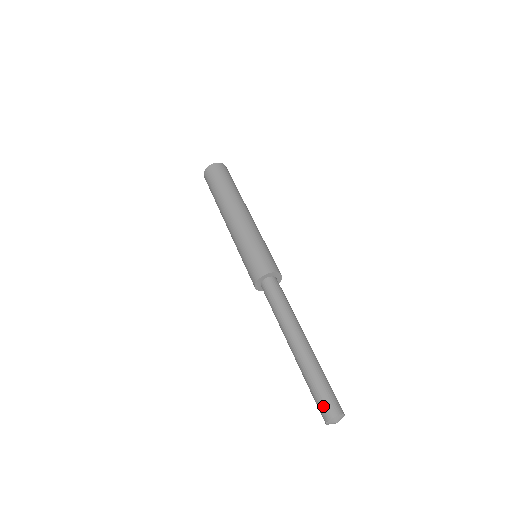
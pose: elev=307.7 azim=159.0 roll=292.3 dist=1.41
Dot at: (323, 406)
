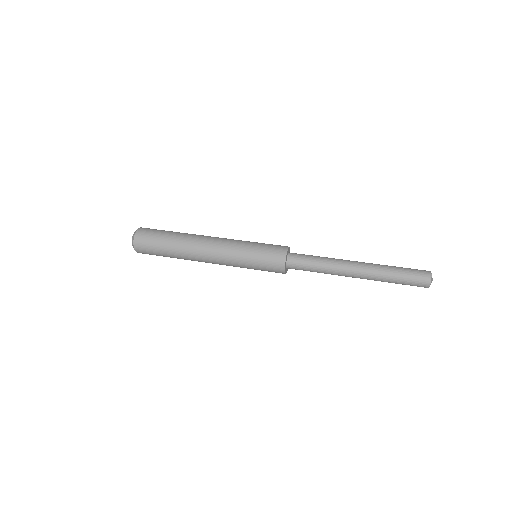
Dot at: (418, 282)
